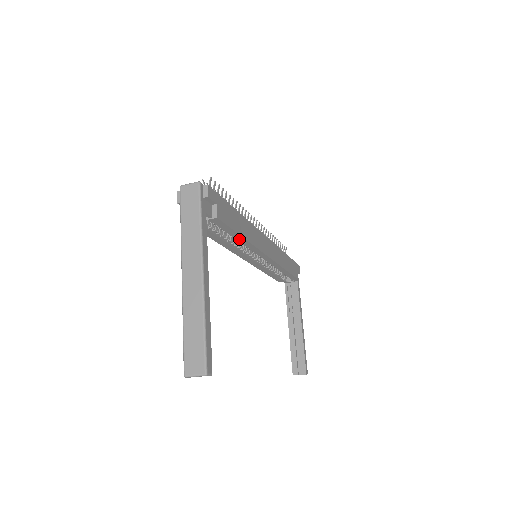
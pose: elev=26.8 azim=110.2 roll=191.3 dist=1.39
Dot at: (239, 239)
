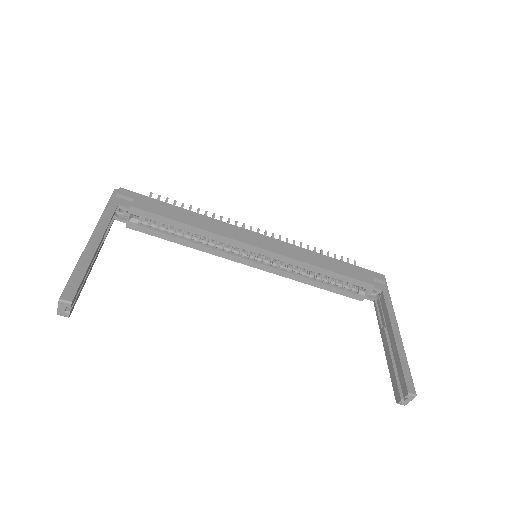
Dot at: (192, 230)
